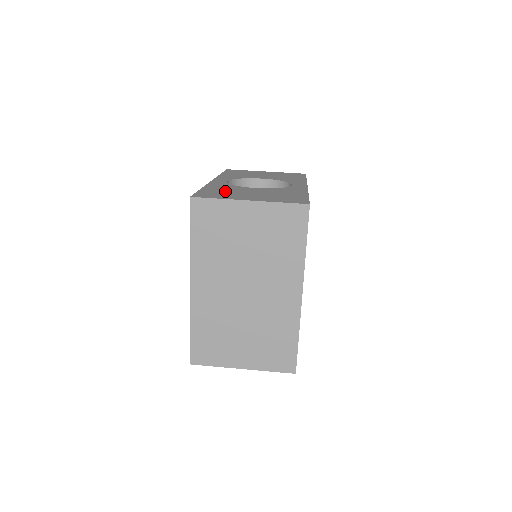
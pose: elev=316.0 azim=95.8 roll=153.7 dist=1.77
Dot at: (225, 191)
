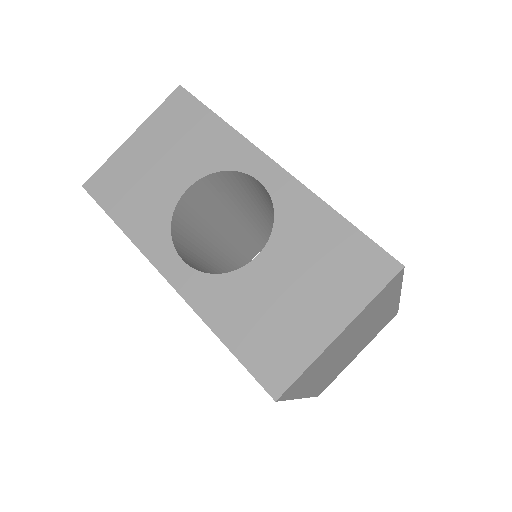
Dot at: (260, 322)
